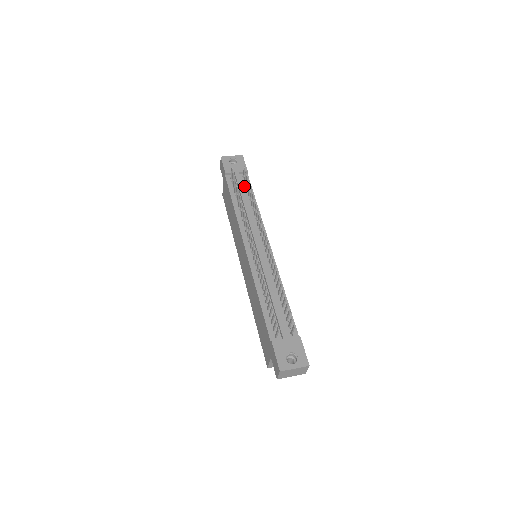
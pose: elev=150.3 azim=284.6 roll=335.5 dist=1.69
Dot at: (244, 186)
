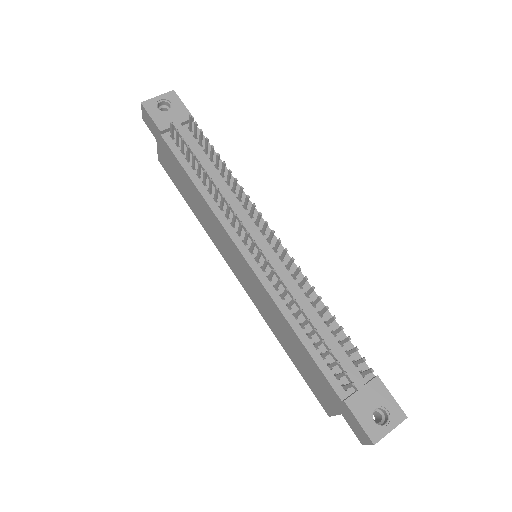
Dot at: (197, 145)
